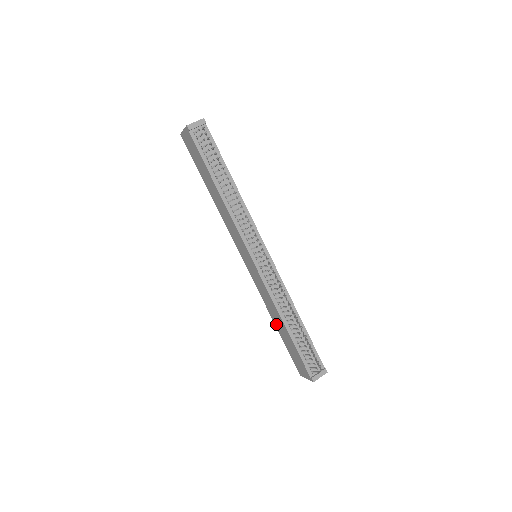
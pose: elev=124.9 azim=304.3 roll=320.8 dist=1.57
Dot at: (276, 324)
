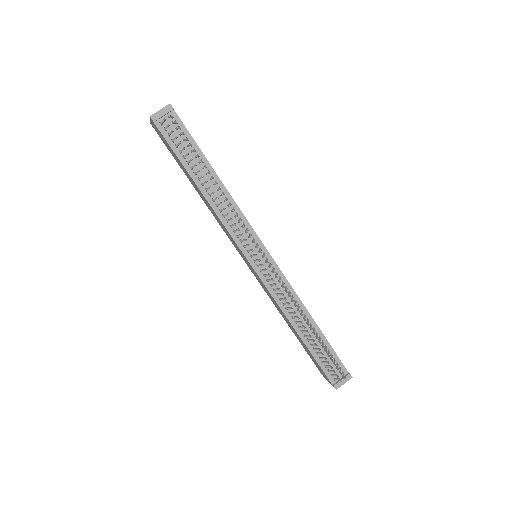
Dot at: occluded
